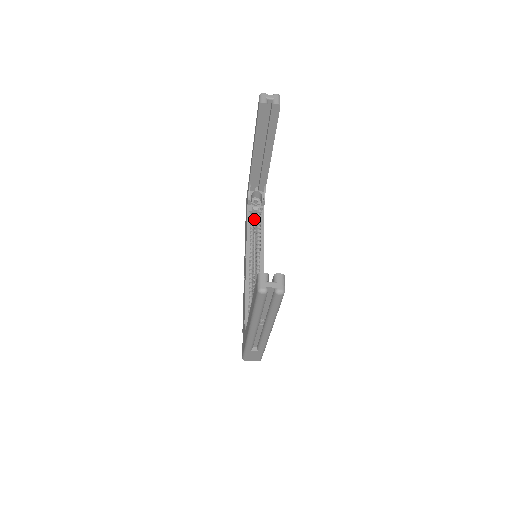
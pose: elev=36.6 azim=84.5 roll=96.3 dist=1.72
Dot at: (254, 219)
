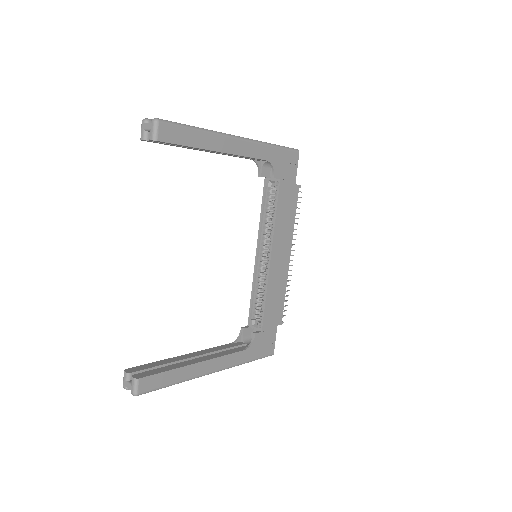
Dot at: occluded
